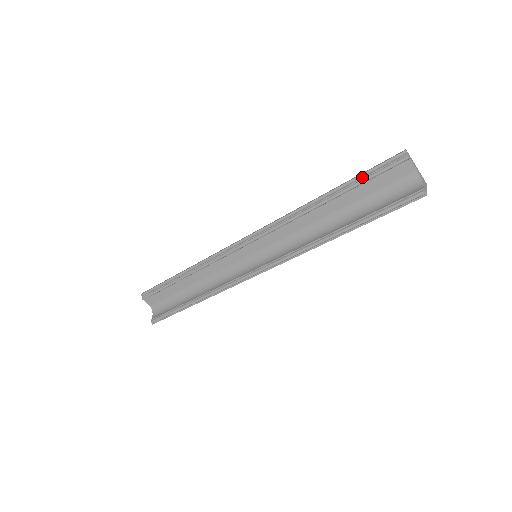
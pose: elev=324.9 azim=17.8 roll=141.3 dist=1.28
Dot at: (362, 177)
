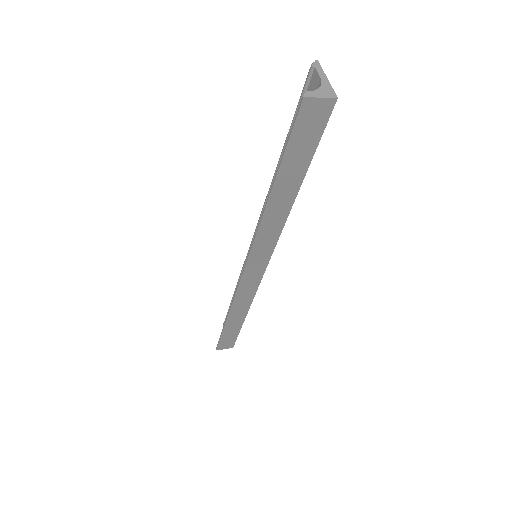
Dot at: (294, 117)
